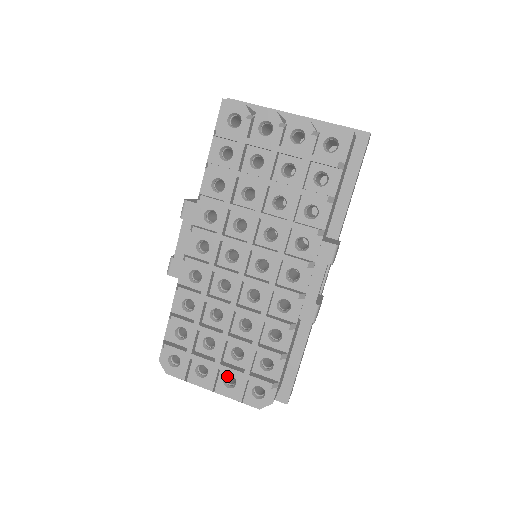
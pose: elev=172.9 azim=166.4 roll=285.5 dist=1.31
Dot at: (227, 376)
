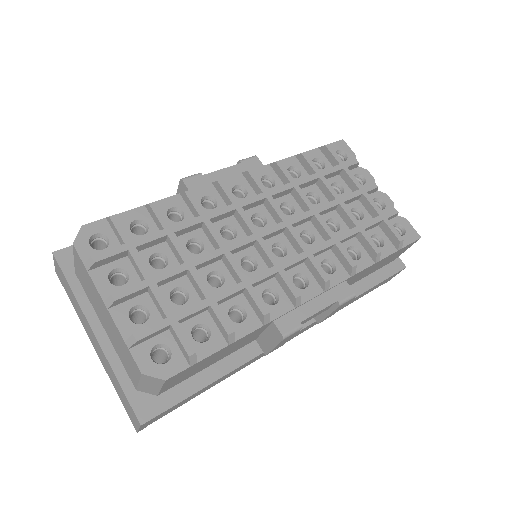
Dot at: (135, 311)
